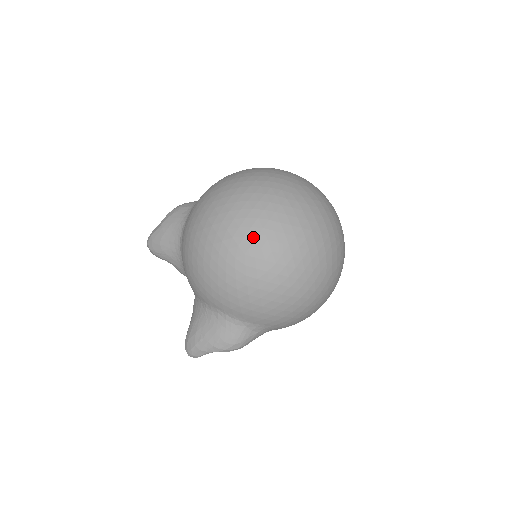
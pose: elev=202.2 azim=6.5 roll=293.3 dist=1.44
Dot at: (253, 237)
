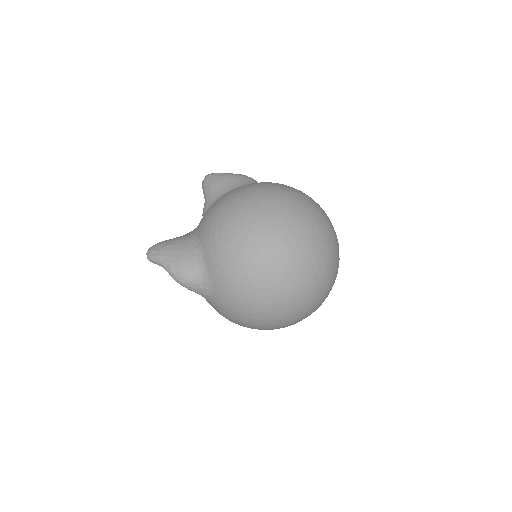
Dot at: (277, 225)
